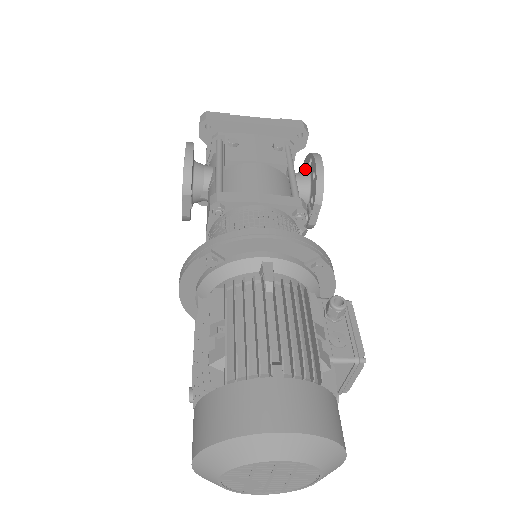
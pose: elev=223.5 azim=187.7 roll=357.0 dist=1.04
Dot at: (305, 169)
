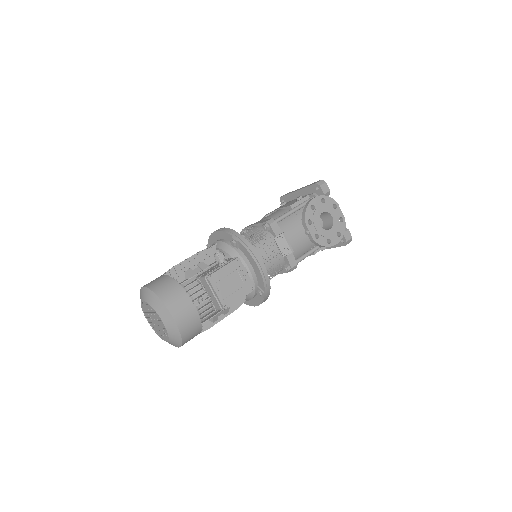
Dot at: occluded
